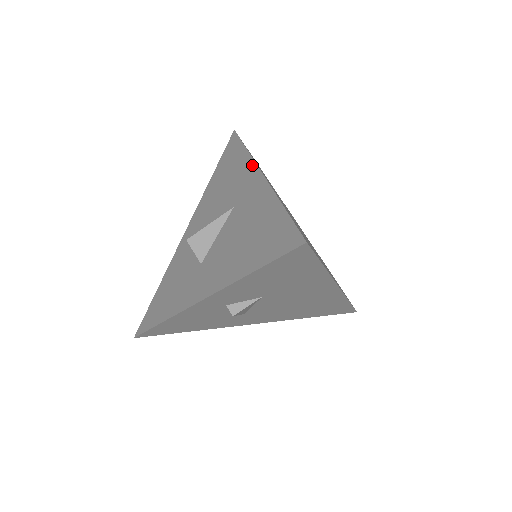
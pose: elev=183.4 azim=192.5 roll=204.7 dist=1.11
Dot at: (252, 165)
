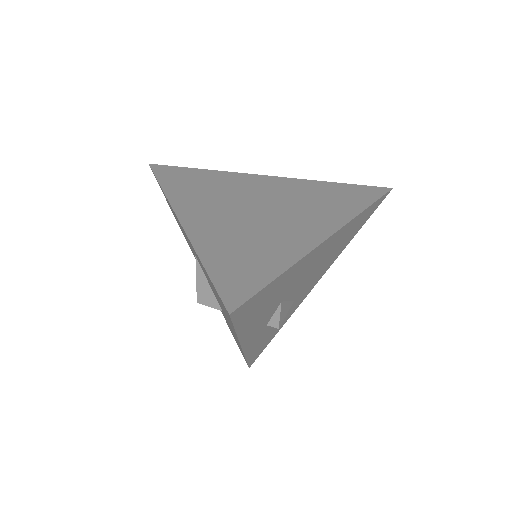
Dot at: occluded
